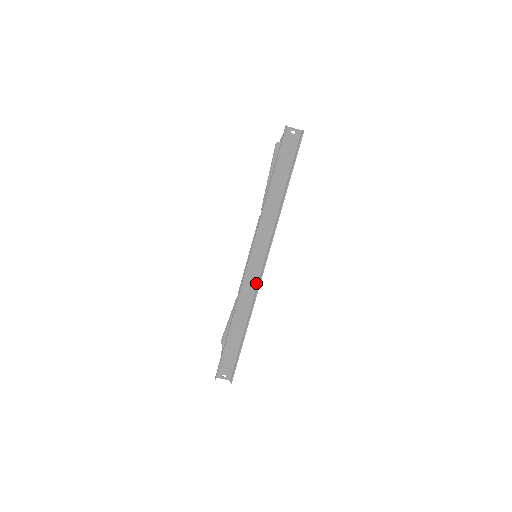
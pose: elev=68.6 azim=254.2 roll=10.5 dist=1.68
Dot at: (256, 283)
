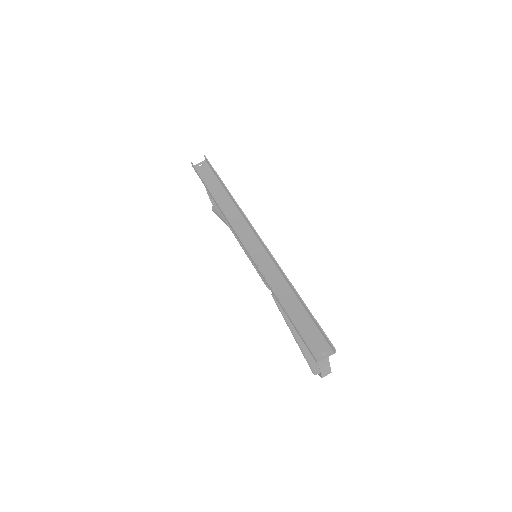
Dot at: (268, 258)
